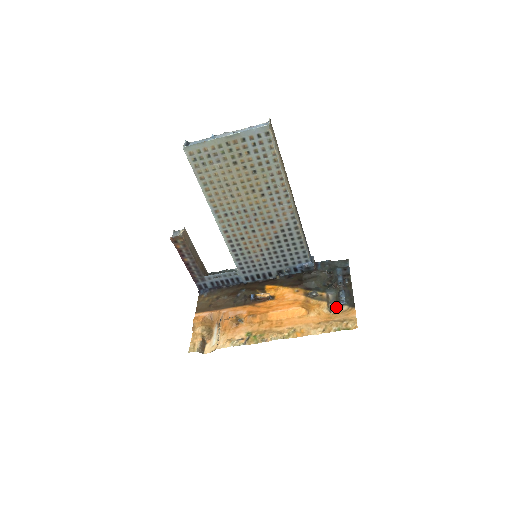
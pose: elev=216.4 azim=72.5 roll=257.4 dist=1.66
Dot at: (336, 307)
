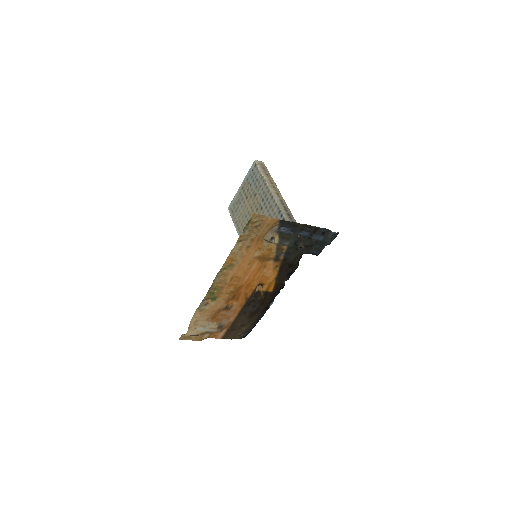
Dot at: (275, 237)
